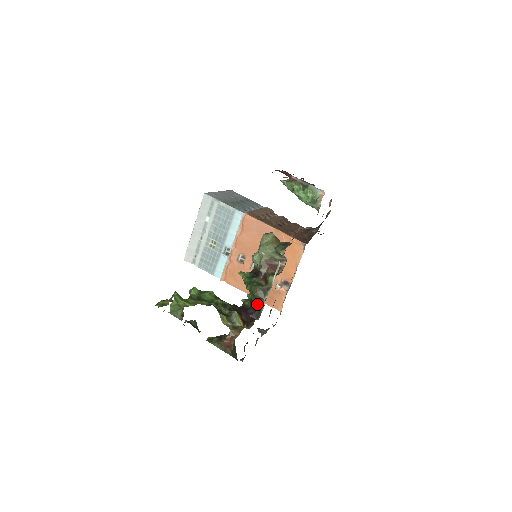
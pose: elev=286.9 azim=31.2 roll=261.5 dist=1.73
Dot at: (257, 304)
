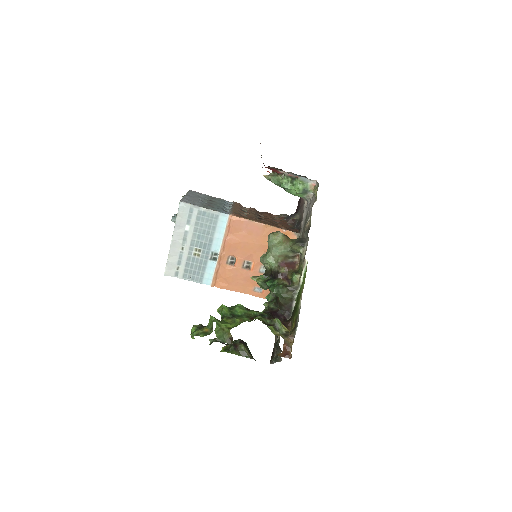
Dot at: (286, 305)
